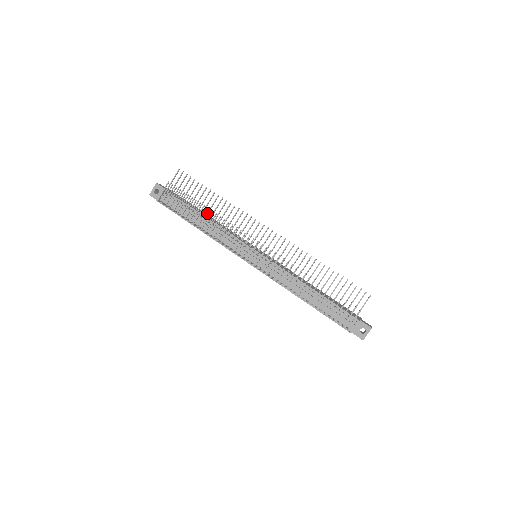
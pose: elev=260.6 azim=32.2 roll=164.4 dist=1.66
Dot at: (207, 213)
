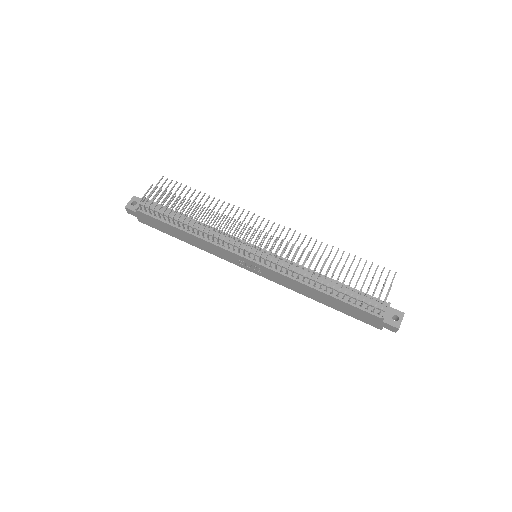
Dot at: (197, 213)
